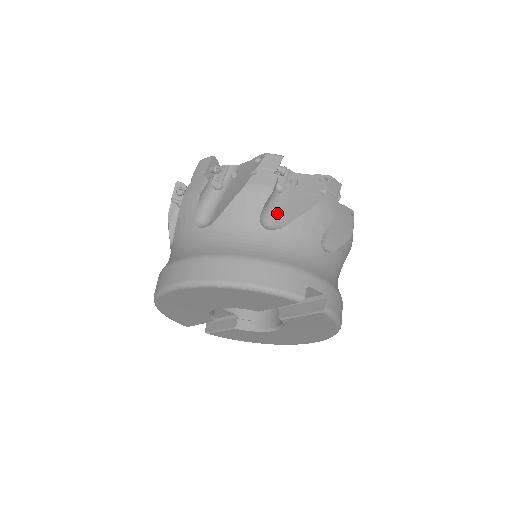
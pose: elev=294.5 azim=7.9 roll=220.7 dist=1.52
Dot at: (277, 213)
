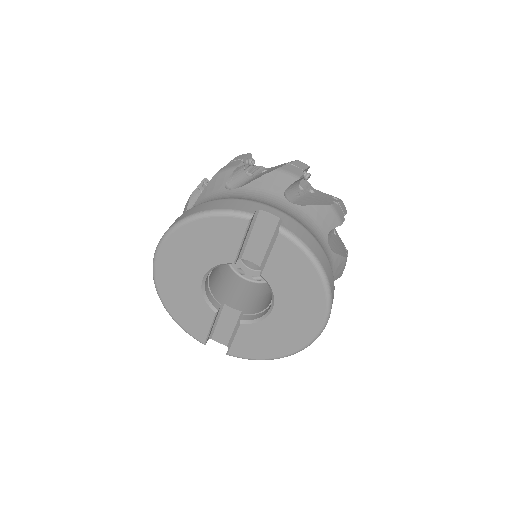
Dot at: (244, 184)
